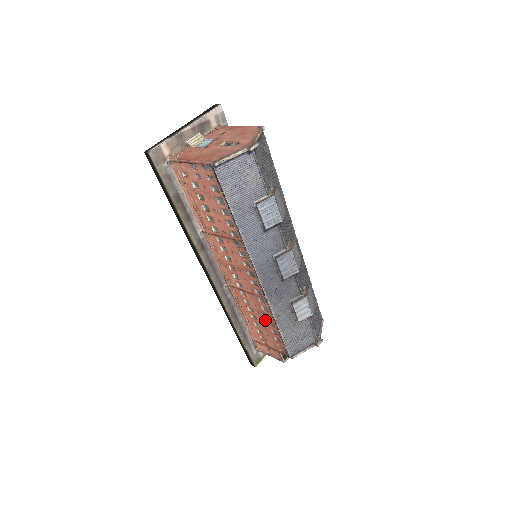
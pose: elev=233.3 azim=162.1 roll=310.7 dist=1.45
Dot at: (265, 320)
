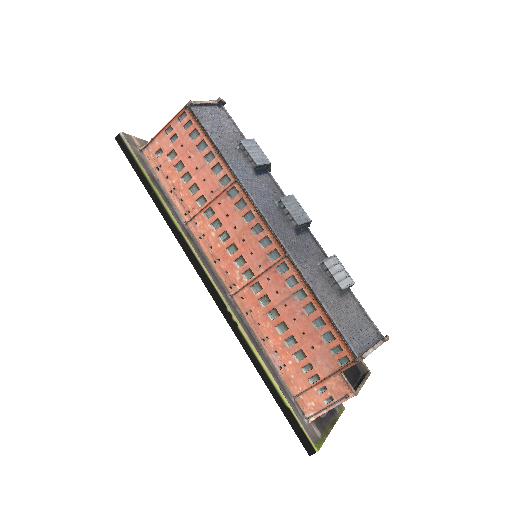
Dot at: (298, 310)
